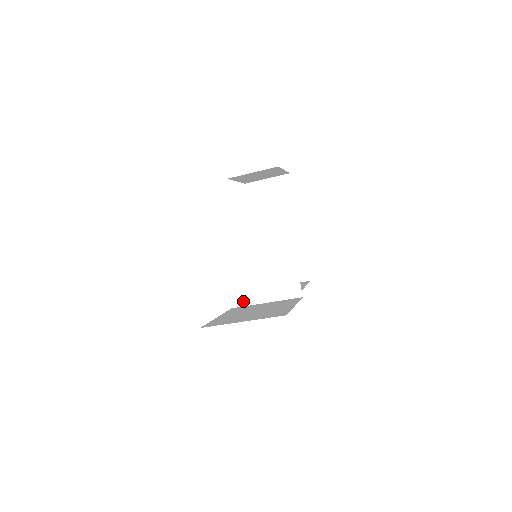
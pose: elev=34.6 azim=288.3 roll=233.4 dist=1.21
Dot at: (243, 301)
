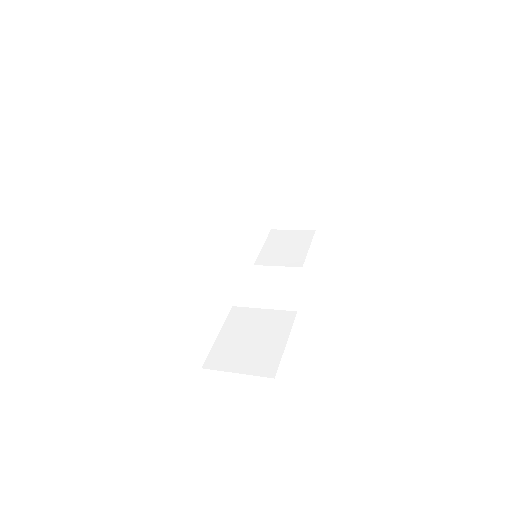
Dot at: (243, 303)
